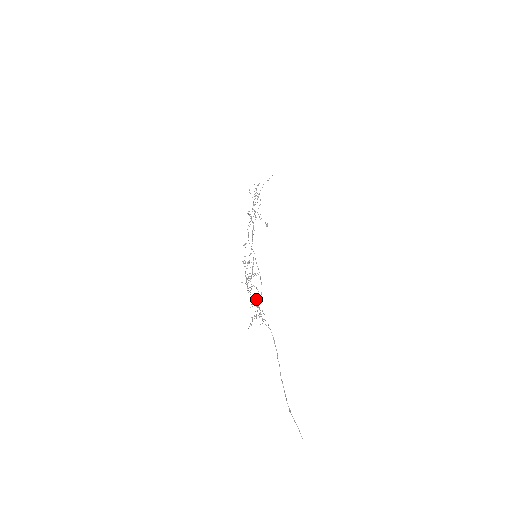
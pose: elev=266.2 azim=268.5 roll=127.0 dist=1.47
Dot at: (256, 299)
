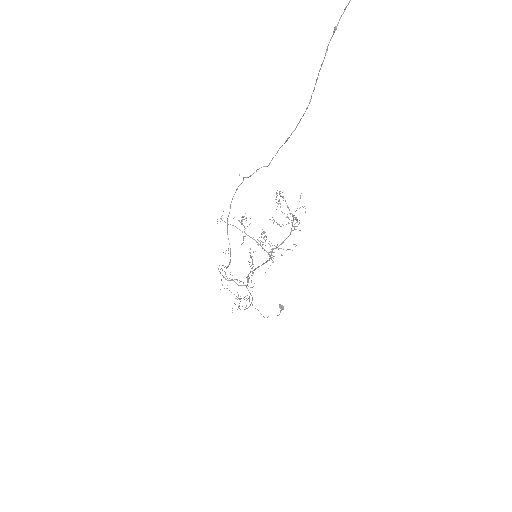
Dot at: occluded
